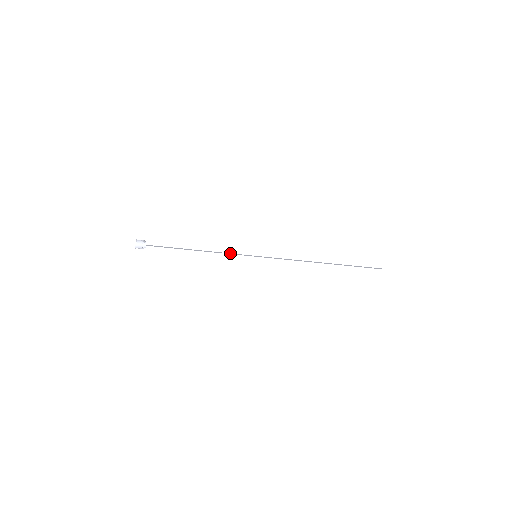
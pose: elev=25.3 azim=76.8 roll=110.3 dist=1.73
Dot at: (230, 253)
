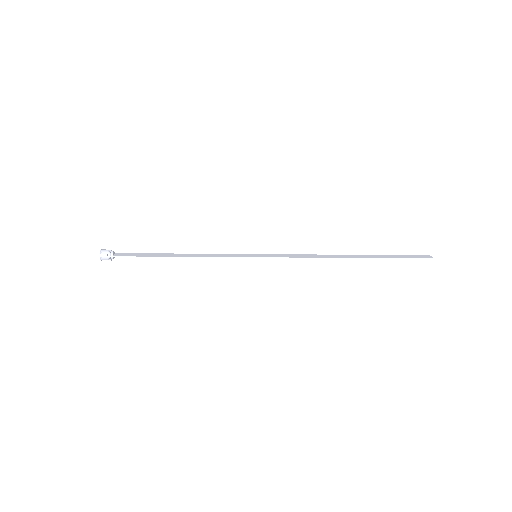
Dot at: (221, 256)
